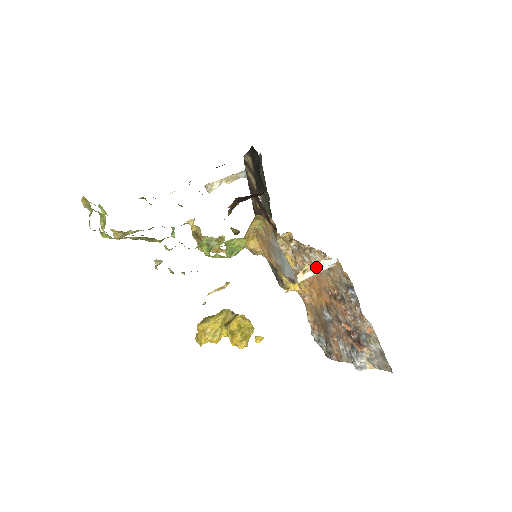
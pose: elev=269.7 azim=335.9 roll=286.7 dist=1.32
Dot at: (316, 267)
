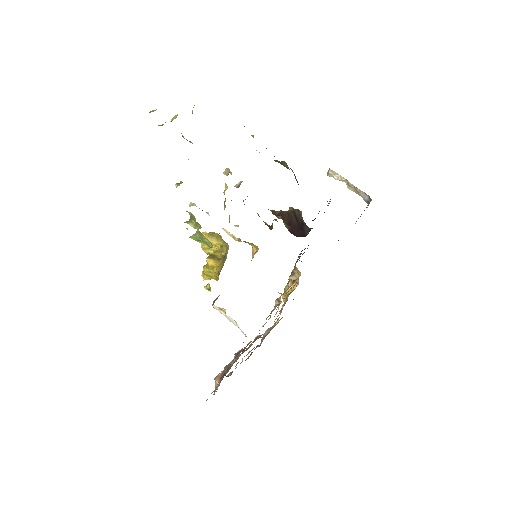
Dot at: (231, 319)
